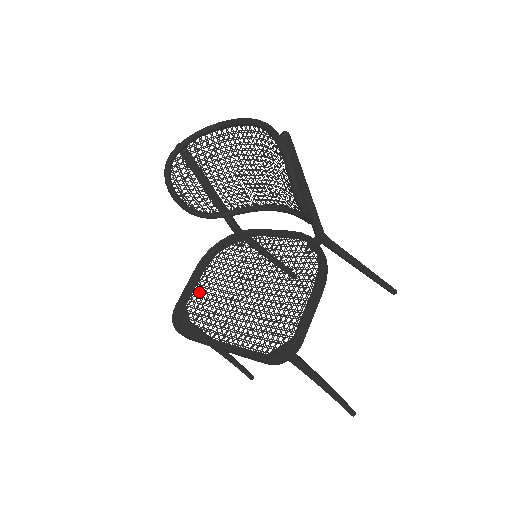
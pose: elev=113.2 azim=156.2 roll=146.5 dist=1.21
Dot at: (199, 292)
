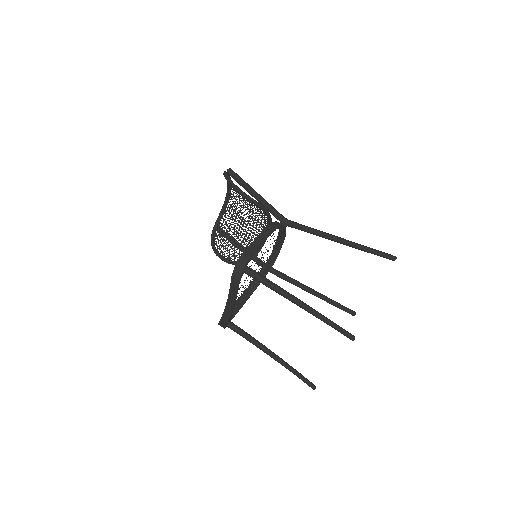
Dot at: occluded
